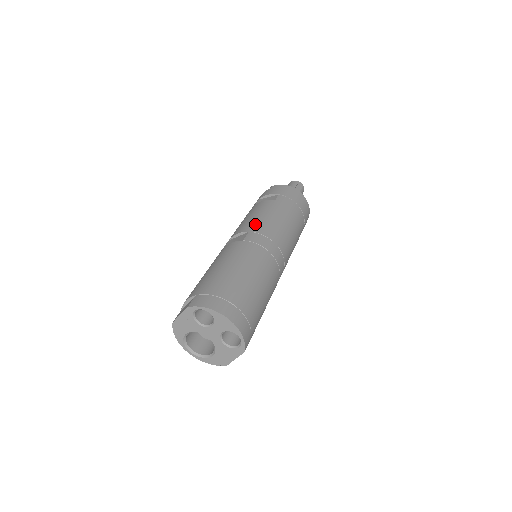
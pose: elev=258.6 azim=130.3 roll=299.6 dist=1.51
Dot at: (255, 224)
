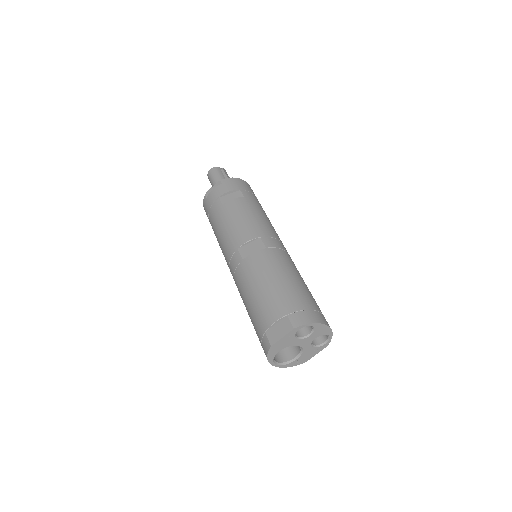
Dot at: (257, 228)
